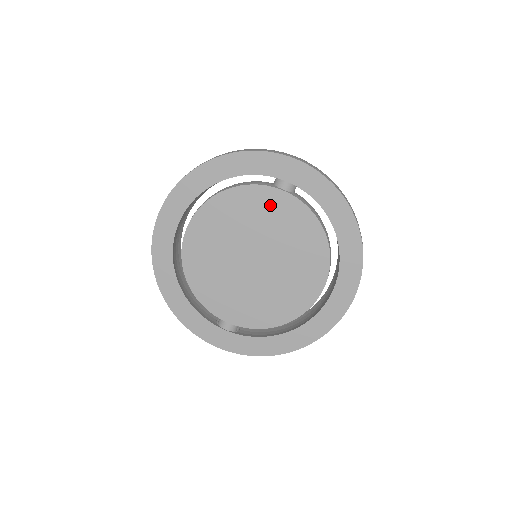
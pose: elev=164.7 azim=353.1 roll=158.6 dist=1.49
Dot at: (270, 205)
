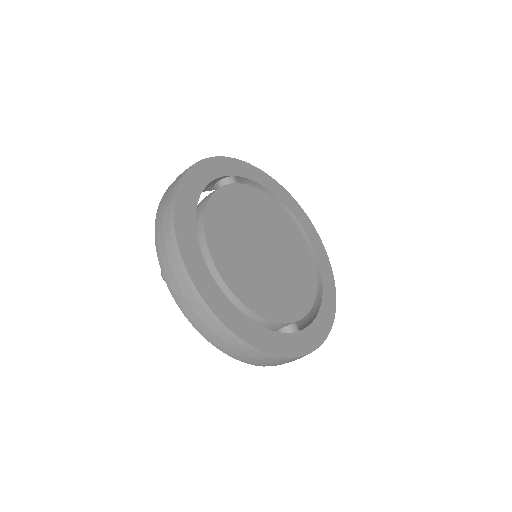
Dot at: (240, 199)
